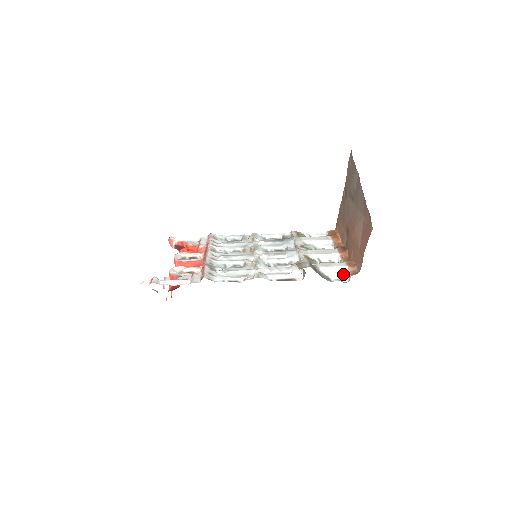
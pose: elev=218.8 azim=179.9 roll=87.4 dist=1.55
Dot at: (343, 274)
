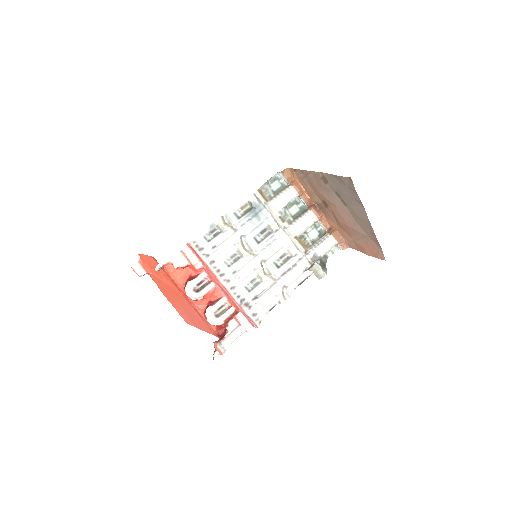
Dot at: (333, 246)
